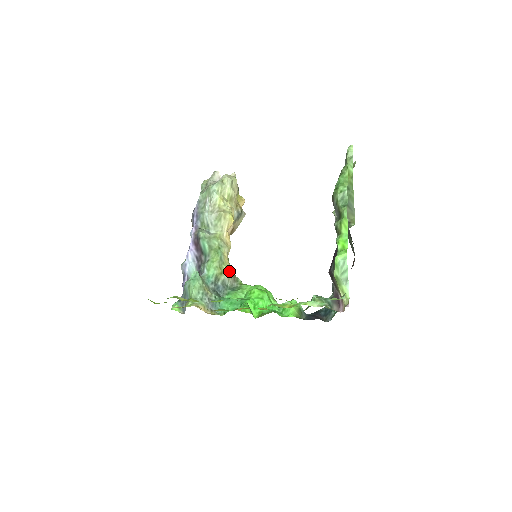
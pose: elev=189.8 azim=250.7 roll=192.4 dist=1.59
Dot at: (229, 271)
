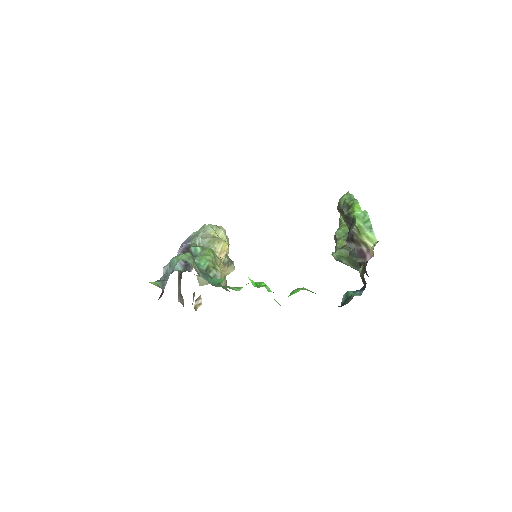
Dot at: (222, 272)
